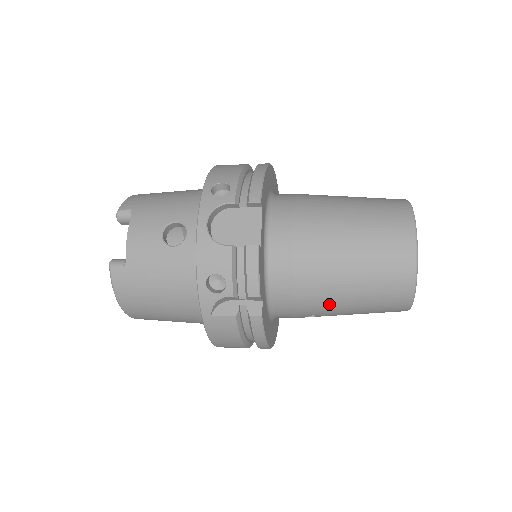
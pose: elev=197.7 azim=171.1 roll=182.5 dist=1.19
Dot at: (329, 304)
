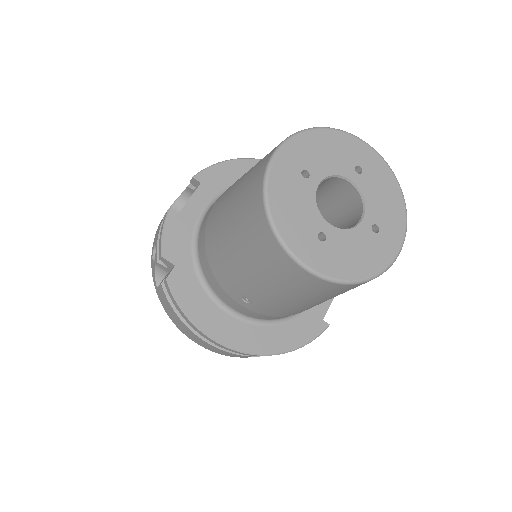
Dot at: (231, 271)
